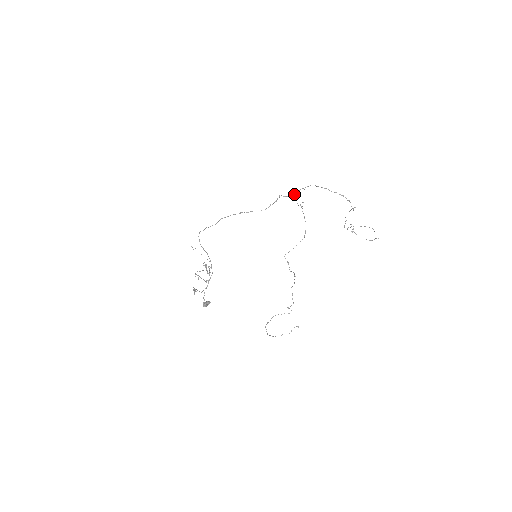
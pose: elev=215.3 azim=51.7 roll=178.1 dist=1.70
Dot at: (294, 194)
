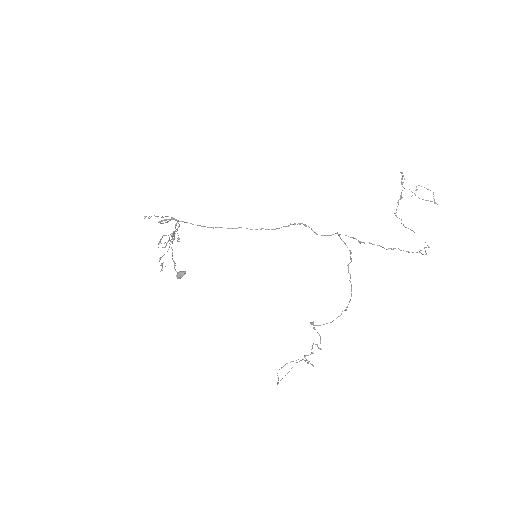
Dot at: occluded
